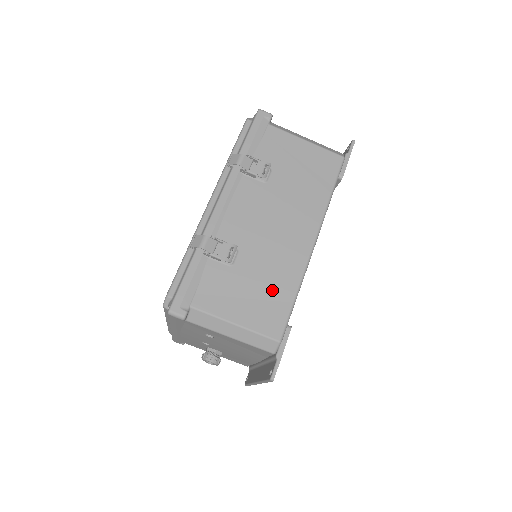
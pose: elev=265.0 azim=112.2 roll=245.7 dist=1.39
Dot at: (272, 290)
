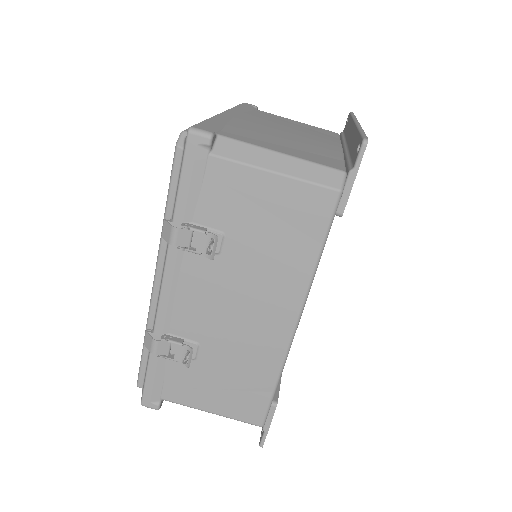
Dot at: (246, 381)
